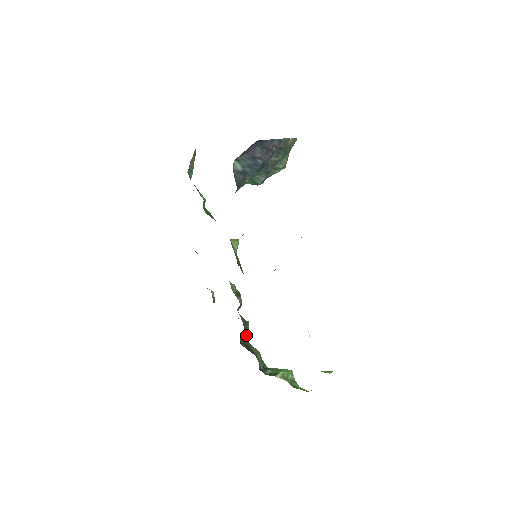
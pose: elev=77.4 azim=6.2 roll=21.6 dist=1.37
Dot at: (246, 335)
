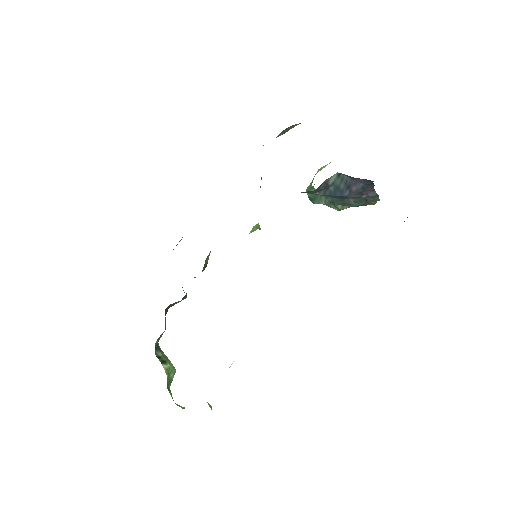
Dot at: occluded
